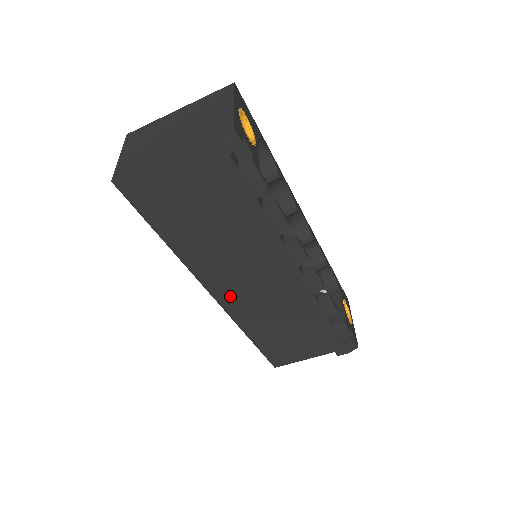
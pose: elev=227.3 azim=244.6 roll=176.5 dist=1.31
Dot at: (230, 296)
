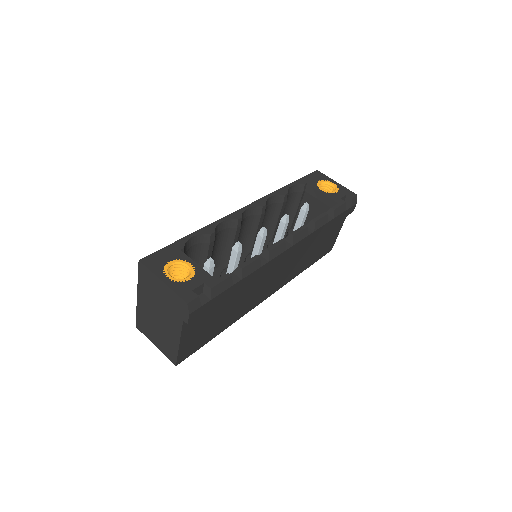
Dot at: (274, 287)
